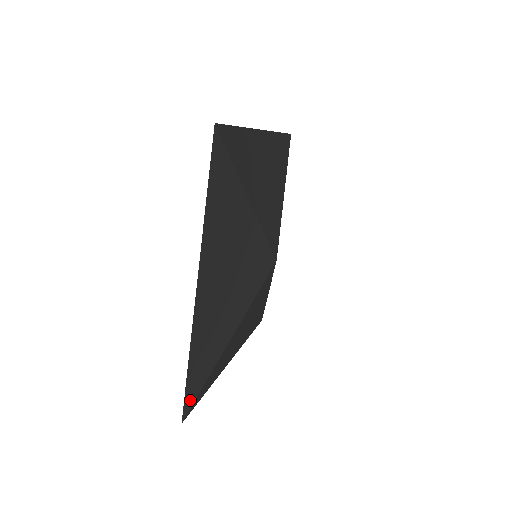
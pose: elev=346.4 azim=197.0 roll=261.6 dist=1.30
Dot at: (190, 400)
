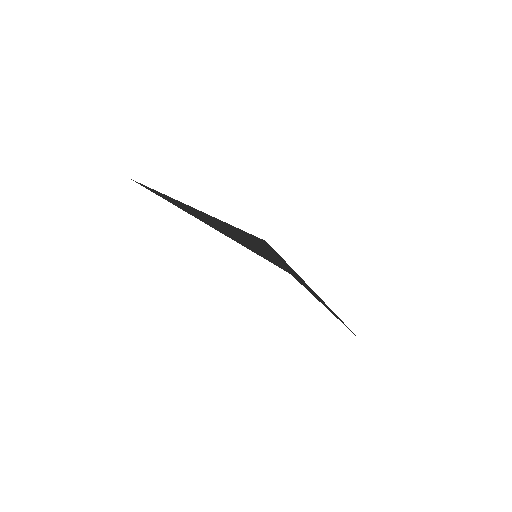
Dot at: (279, 266)
